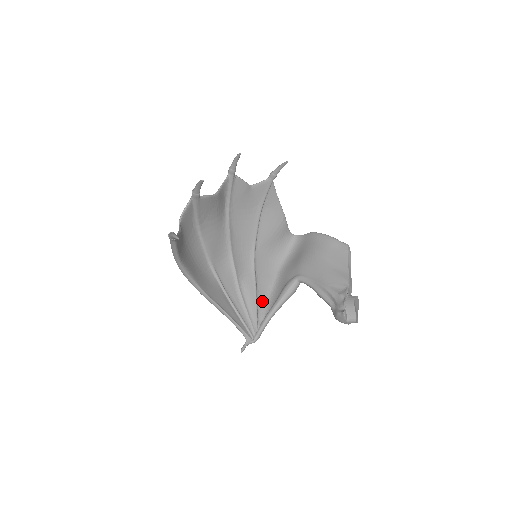
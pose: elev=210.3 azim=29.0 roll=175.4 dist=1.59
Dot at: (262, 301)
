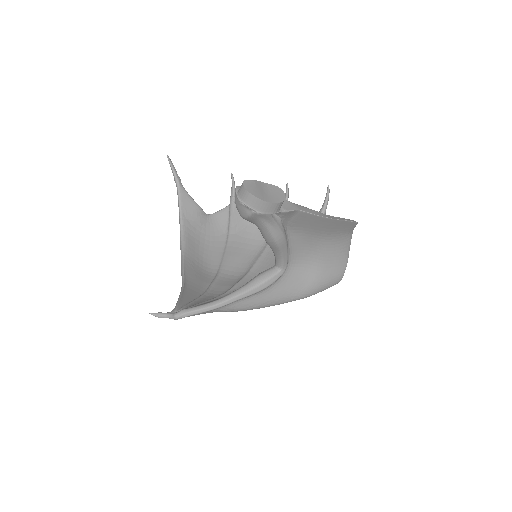
Dot at: occluded
